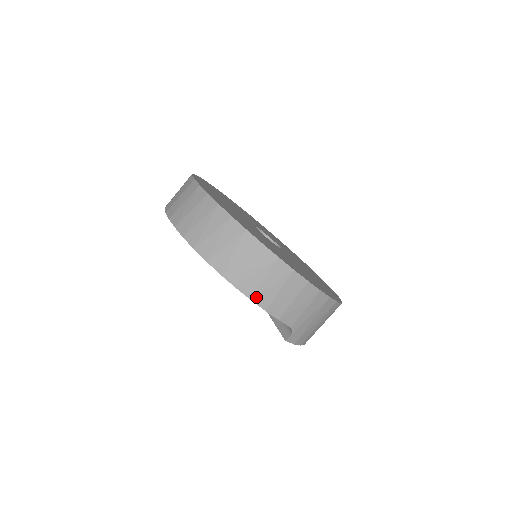
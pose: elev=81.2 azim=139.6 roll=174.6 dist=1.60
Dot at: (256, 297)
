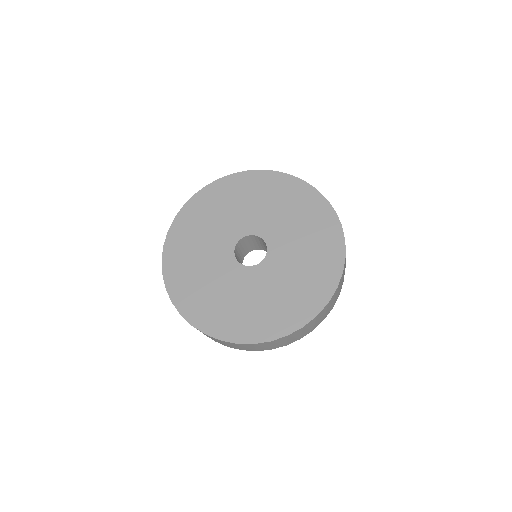
Dot at: occluded
